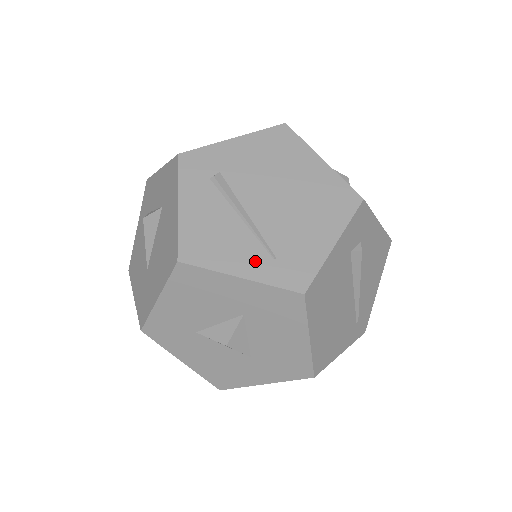
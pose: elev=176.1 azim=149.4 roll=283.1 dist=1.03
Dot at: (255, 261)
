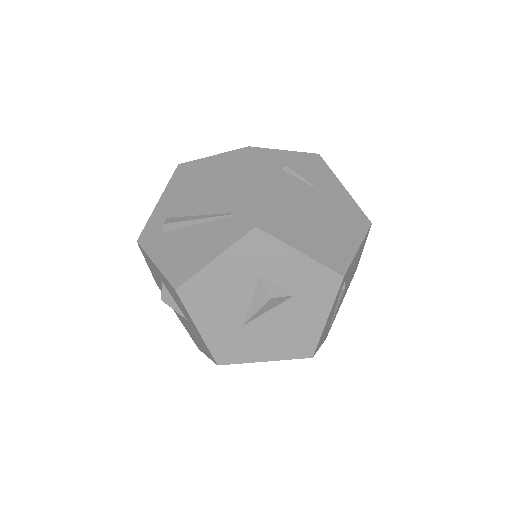
Dot at: occluded
